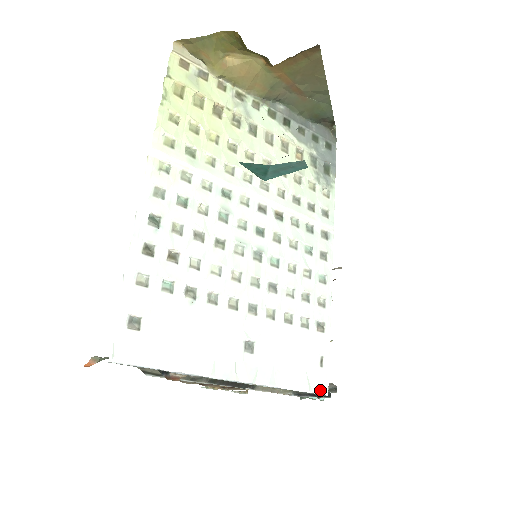
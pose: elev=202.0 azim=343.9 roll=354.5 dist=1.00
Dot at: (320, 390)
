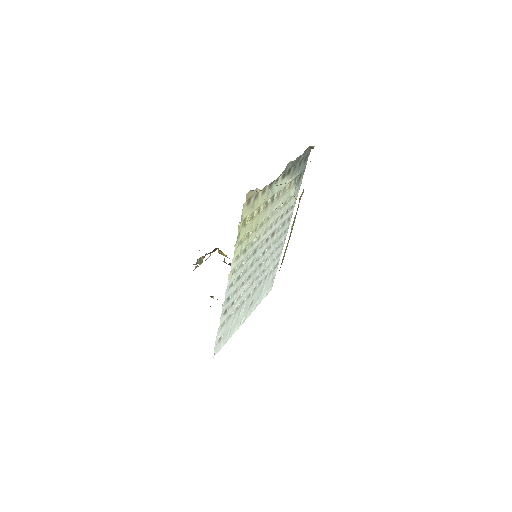
Dot at: (270, 290)
